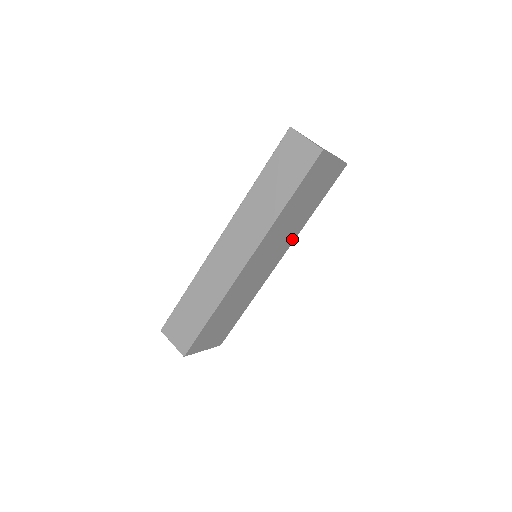
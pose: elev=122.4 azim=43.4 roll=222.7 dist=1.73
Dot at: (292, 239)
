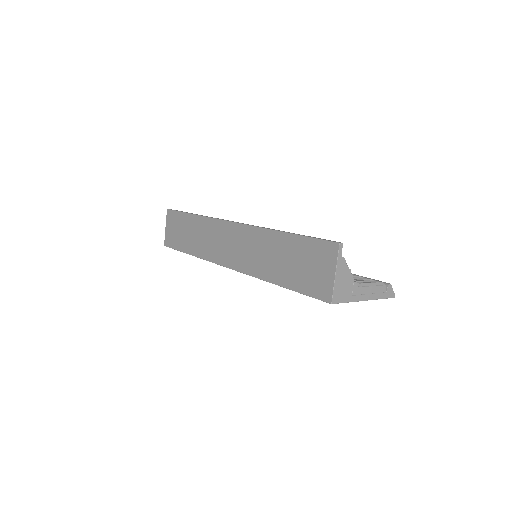
Dot at: occluded
